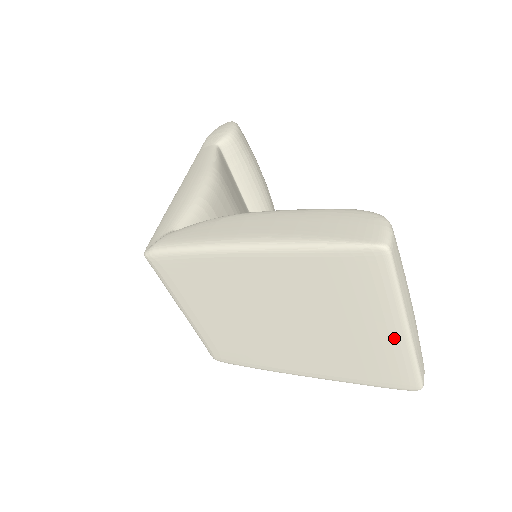
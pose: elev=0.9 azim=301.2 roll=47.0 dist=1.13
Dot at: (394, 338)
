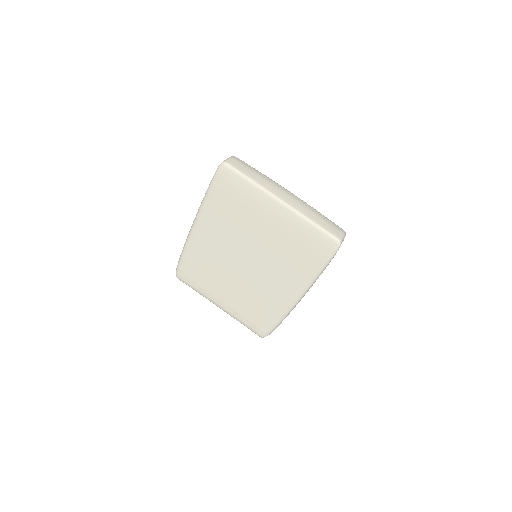
Dot at: (284, 214)
